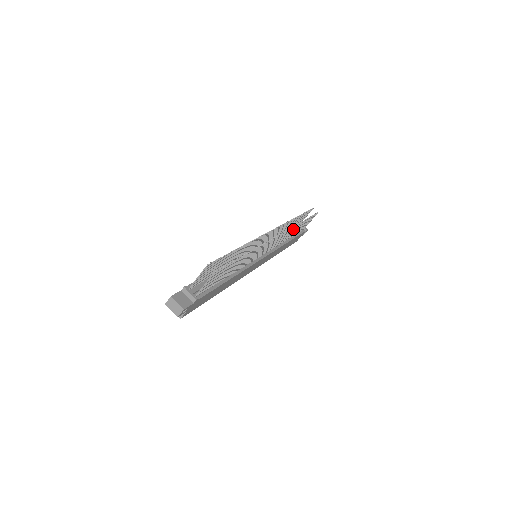
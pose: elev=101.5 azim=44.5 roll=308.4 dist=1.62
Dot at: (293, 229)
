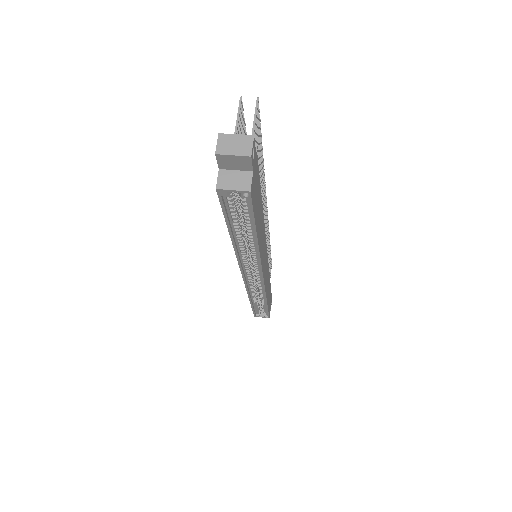
Dot at: (268, 247)
